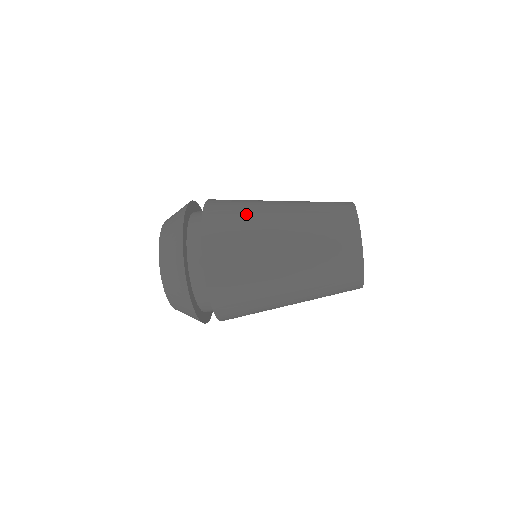
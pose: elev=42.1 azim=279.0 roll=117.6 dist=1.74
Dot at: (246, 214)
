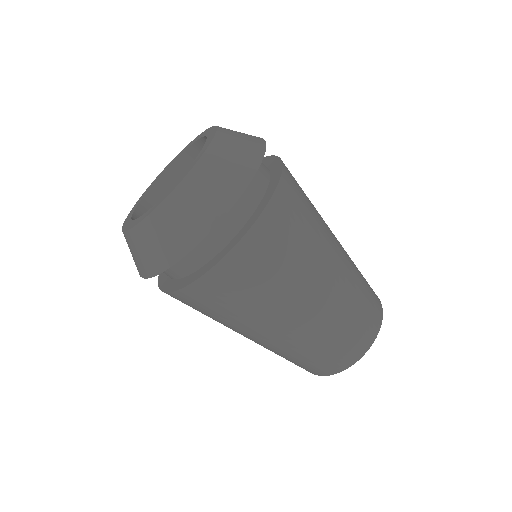
Dot at: occluded
